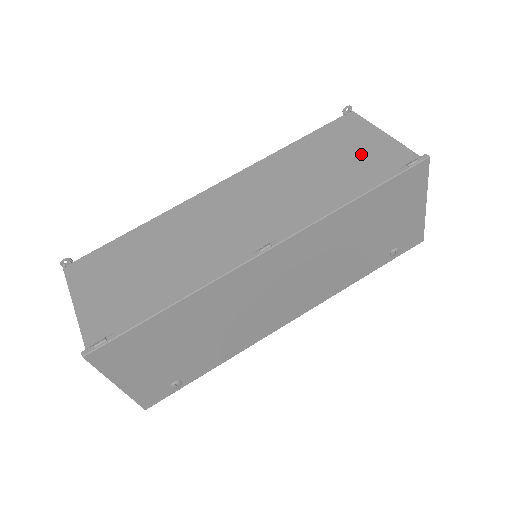
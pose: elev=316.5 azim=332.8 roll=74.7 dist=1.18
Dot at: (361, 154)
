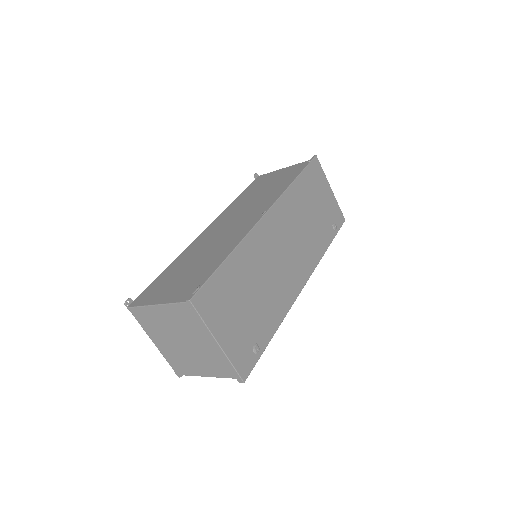
Dot at: (280, 176)
